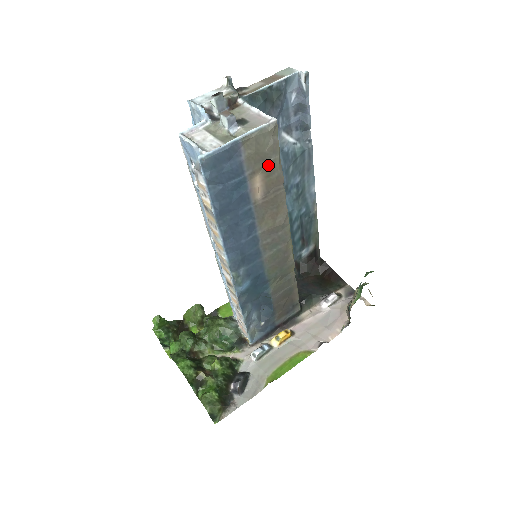
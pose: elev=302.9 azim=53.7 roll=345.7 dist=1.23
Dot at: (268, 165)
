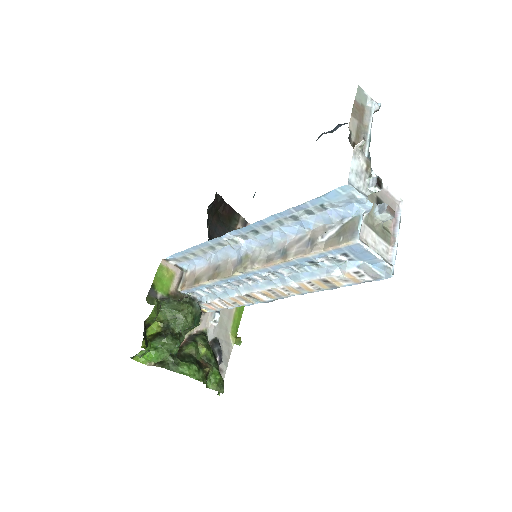
Dot at: occluded
